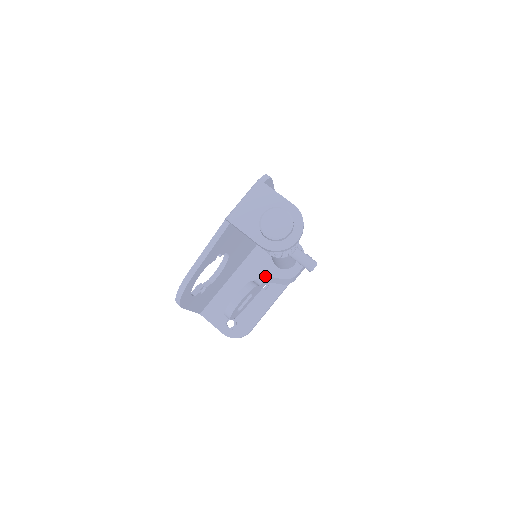
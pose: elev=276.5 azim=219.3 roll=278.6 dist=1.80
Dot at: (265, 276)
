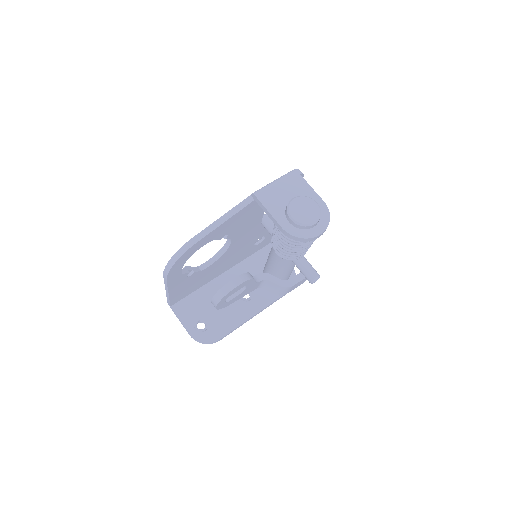
Dot at: (261, 277)
